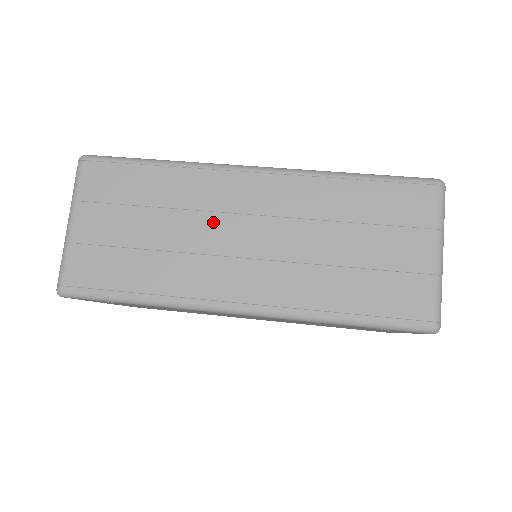
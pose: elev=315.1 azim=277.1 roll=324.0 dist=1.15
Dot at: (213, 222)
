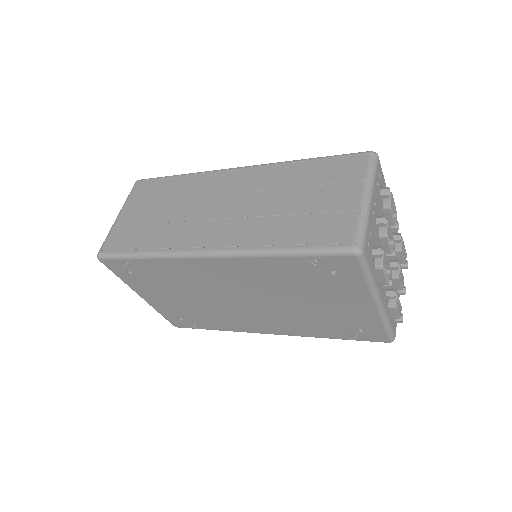
Dot at: (203, 201)
